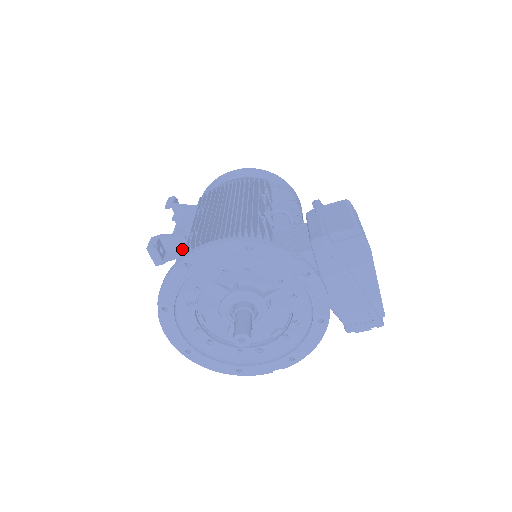
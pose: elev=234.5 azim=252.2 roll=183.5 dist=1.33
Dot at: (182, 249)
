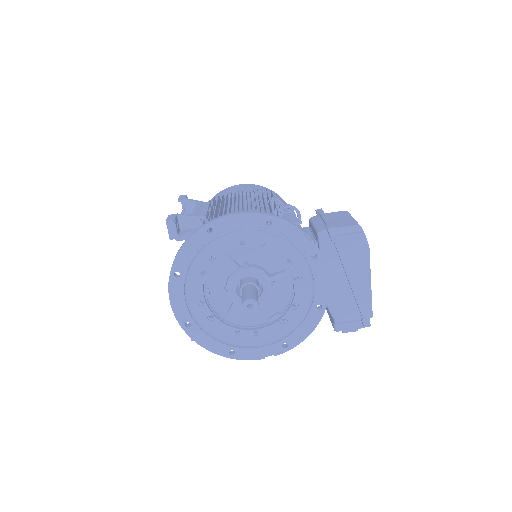
Dot at: occluded
